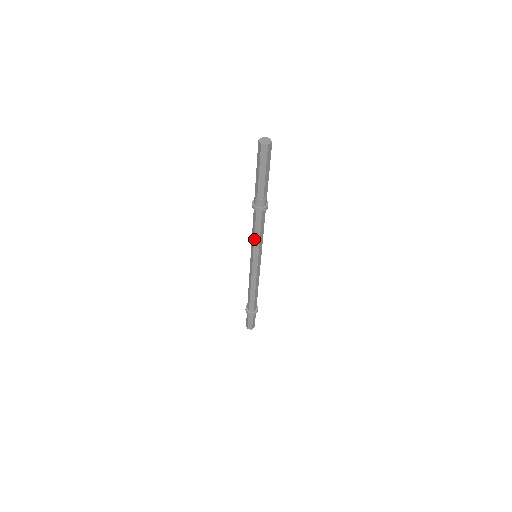
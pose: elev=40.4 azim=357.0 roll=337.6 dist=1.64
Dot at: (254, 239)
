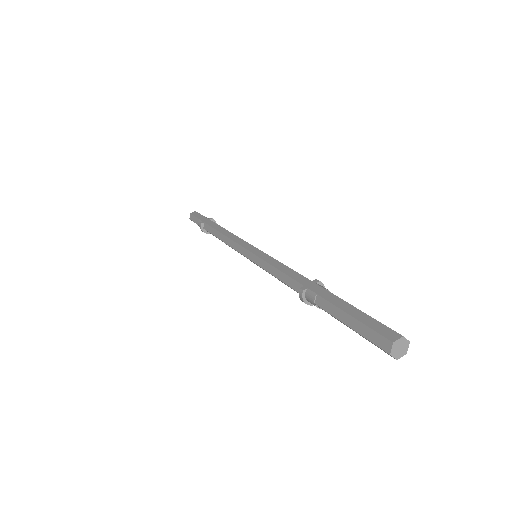
Dot at: occluded
